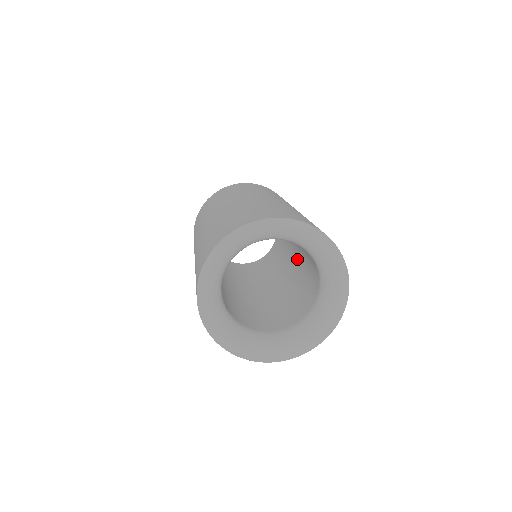
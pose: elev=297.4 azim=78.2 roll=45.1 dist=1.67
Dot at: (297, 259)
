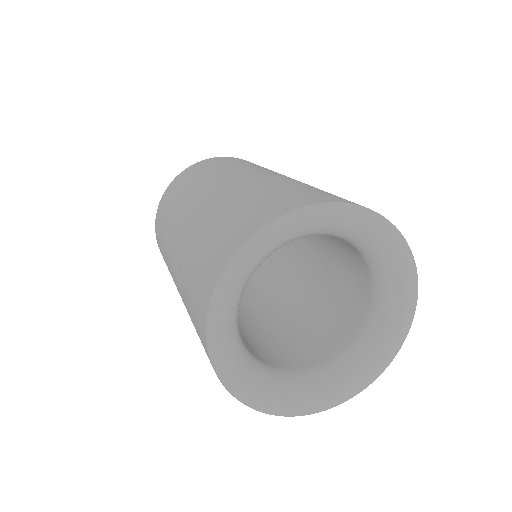
Dot at: (311, 247)
